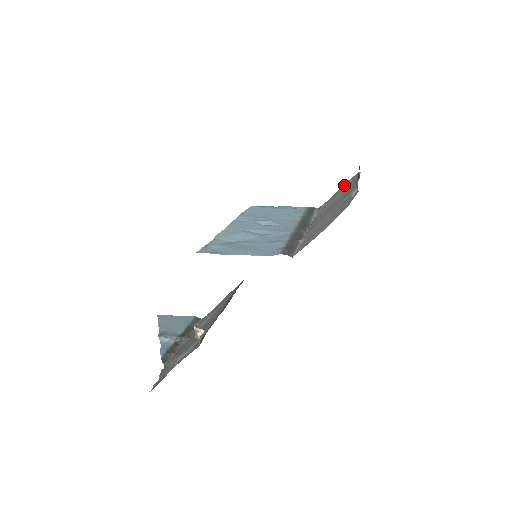
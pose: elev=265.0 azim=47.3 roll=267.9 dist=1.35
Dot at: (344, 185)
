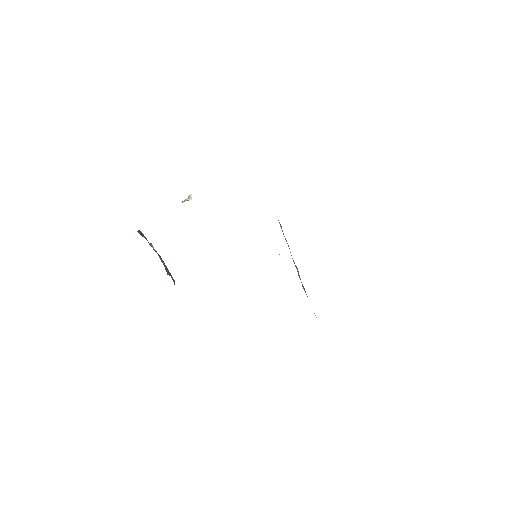
Dot at: occluded
